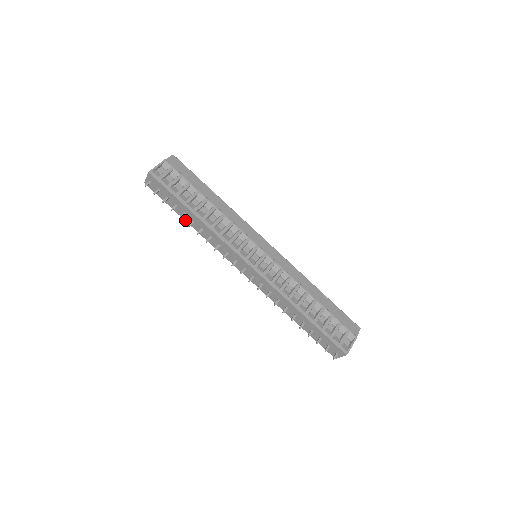
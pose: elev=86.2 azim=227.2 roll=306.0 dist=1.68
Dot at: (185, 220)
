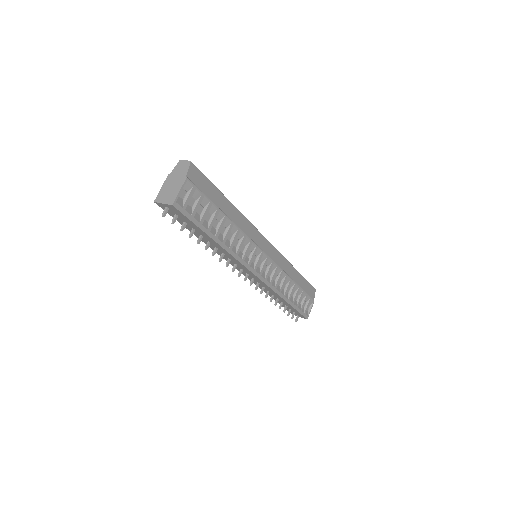
Dot at: (196, 236)
